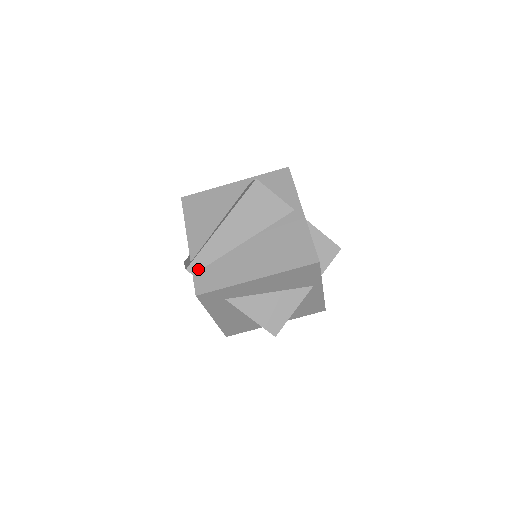
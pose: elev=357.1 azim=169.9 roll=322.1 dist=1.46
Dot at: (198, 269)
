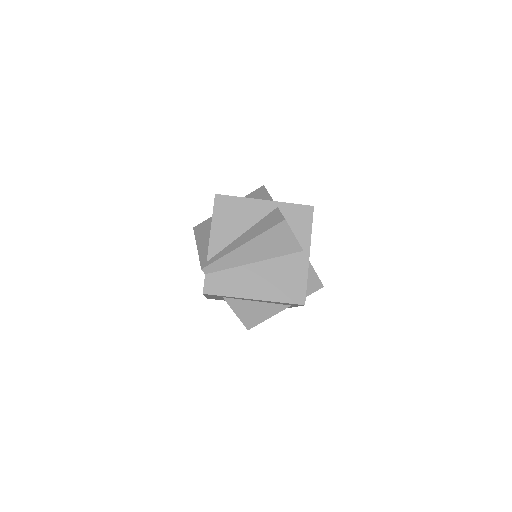
Dot at: (211, 271)
